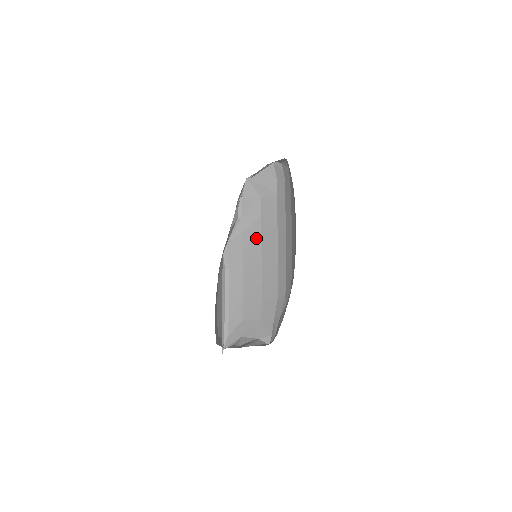
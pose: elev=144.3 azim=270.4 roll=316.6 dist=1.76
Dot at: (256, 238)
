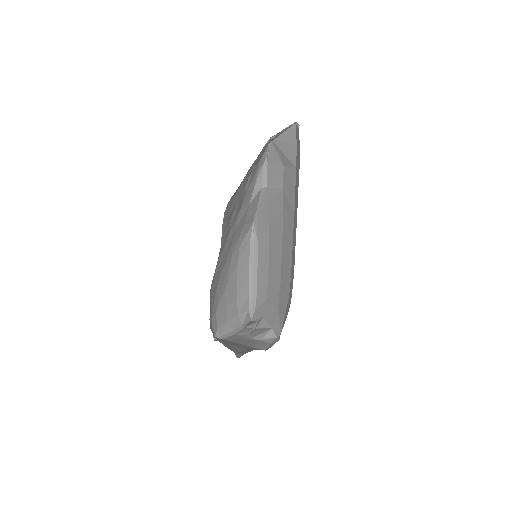
Dot at: (279, 216)
